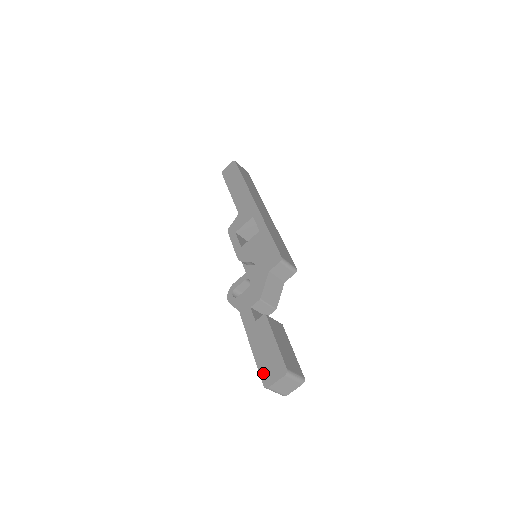
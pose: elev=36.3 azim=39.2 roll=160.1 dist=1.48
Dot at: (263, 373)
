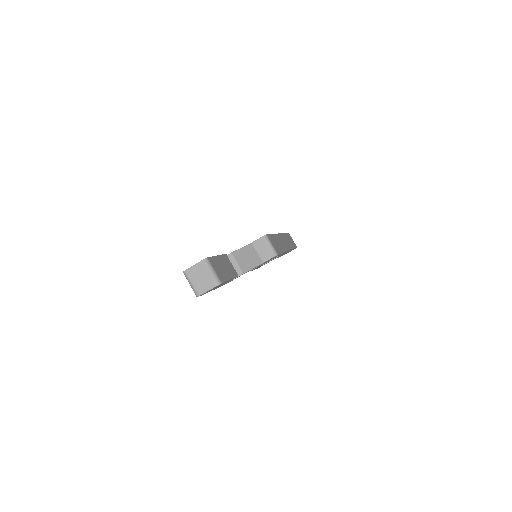
Dot at: occluded
